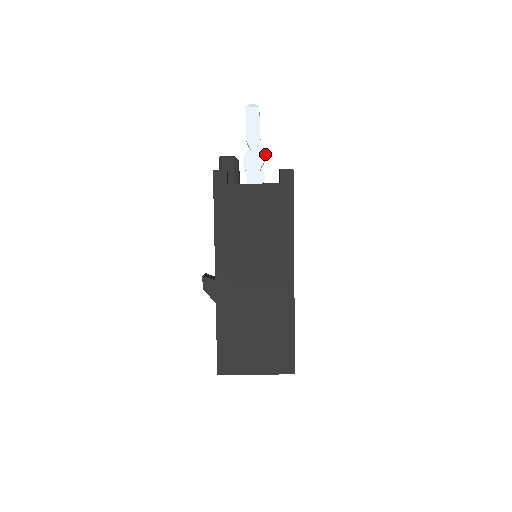
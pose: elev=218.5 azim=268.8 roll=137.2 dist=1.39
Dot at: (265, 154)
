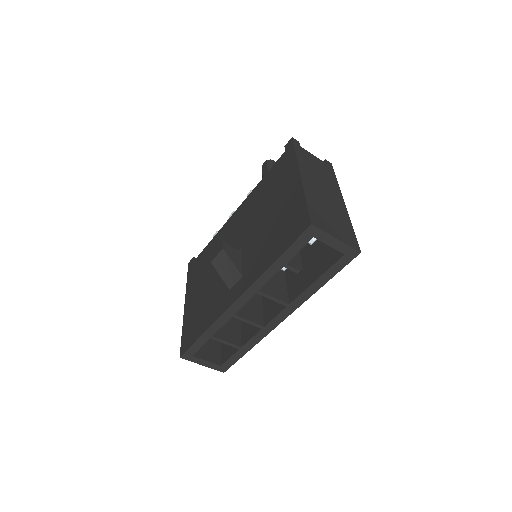
Dot at: occluded
